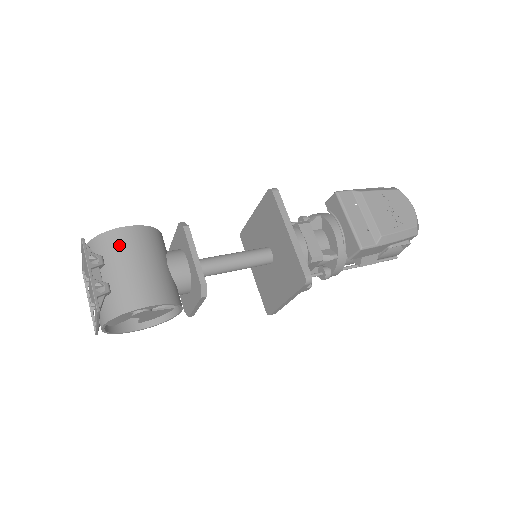
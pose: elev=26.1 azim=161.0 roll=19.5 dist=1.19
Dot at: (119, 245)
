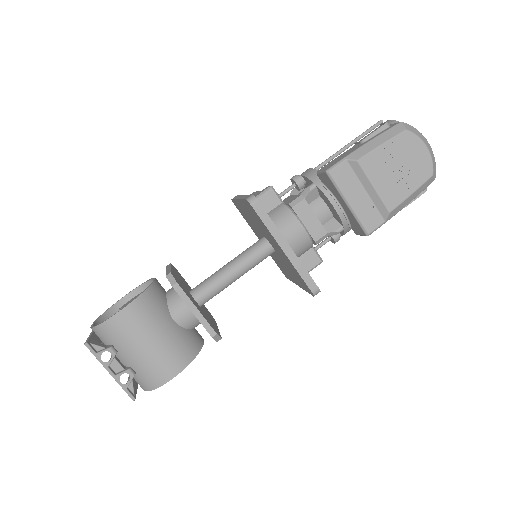
Dot at: (121, 333)
